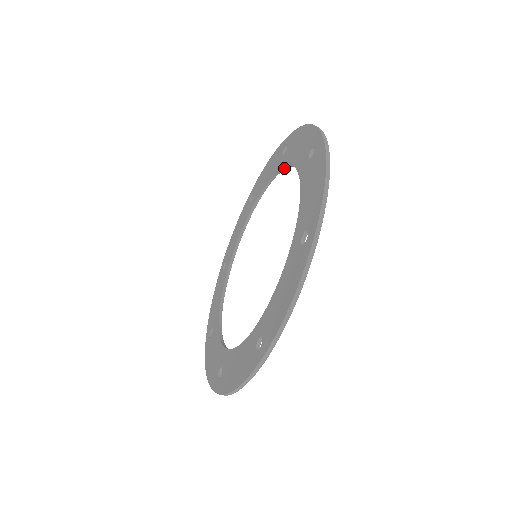
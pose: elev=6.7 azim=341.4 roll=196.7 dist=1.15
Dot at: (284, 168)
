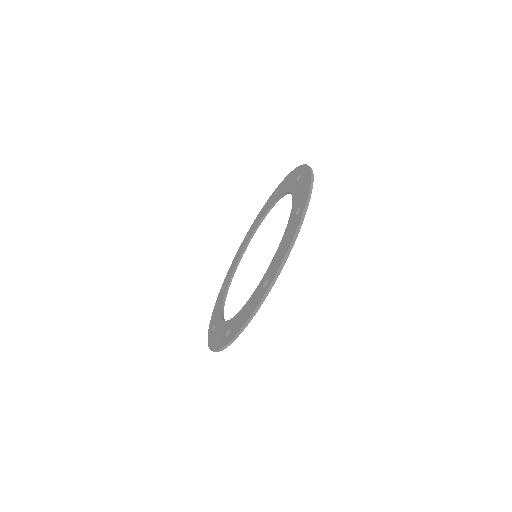
Dot at: (277, 201)
